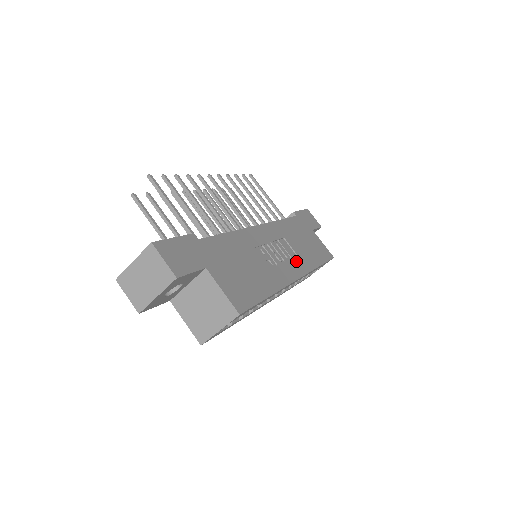
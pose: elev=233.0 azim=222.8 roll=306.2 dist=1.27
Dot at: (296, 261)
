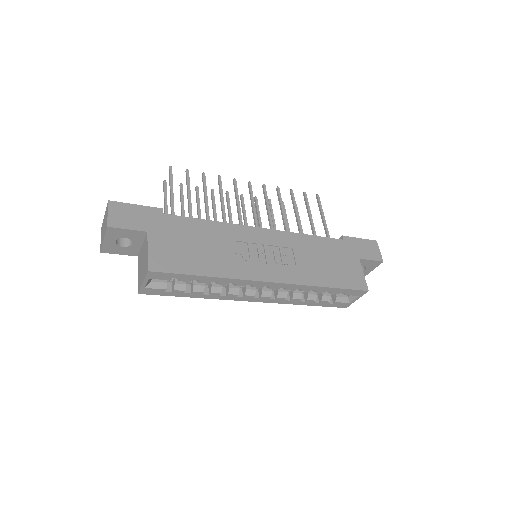
Dot at: (287, 269)
